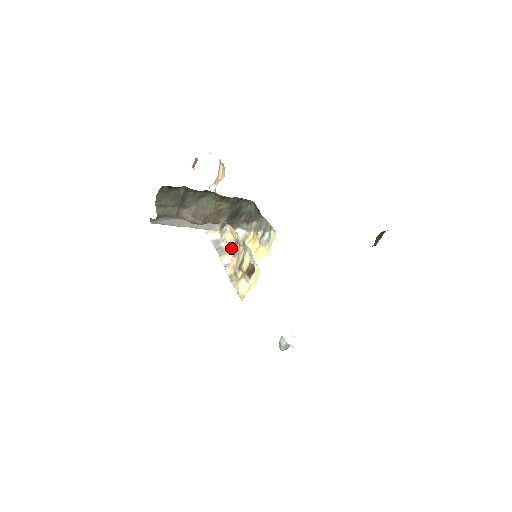
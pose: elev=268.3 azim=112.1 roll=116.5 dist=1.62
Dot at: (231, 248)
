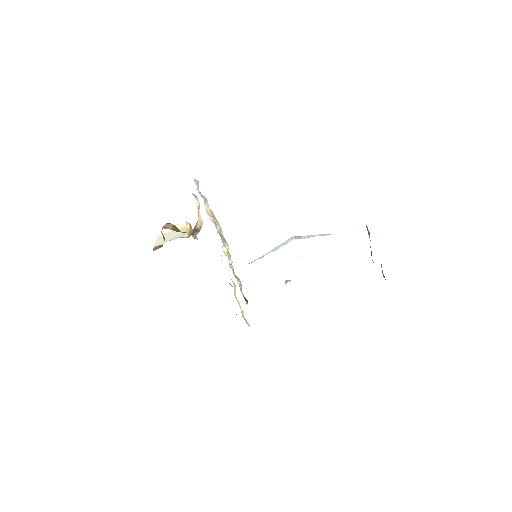
Dot at: (230, 257)
